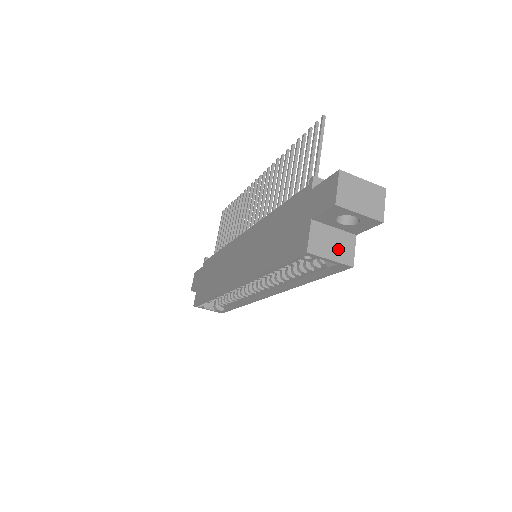
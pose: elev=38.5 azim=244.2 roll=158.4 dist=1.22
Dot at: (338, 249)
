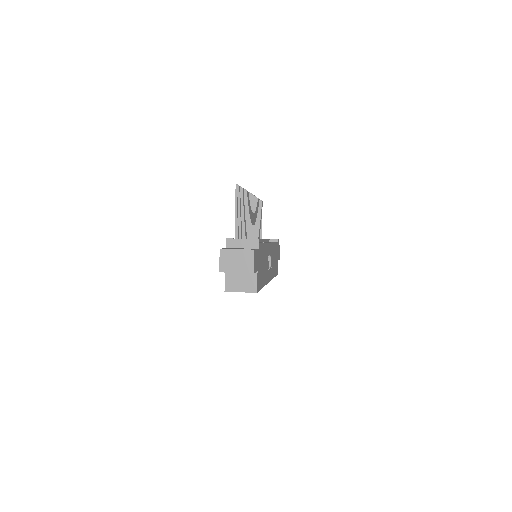
Dot at: (245, 284)
